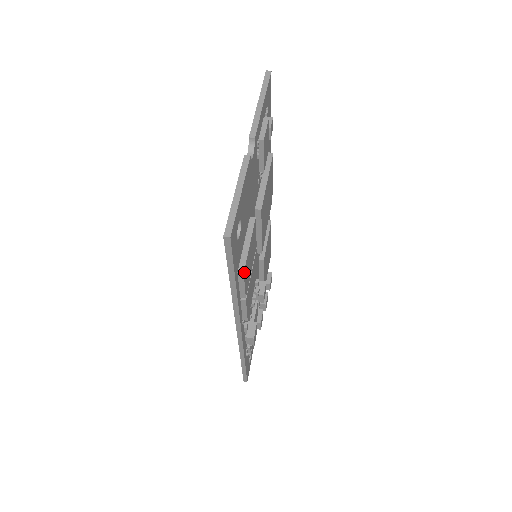
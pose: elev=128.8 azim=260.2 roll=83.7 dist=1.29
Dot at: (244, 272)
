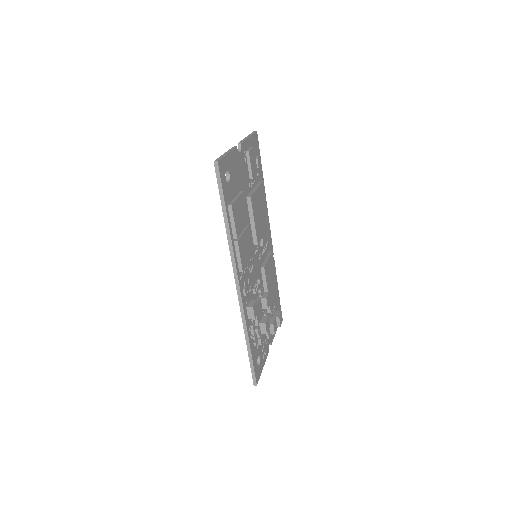
Dot at: (232, 207)
